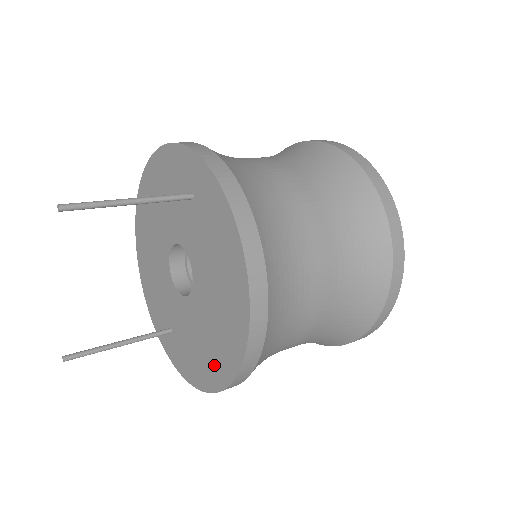
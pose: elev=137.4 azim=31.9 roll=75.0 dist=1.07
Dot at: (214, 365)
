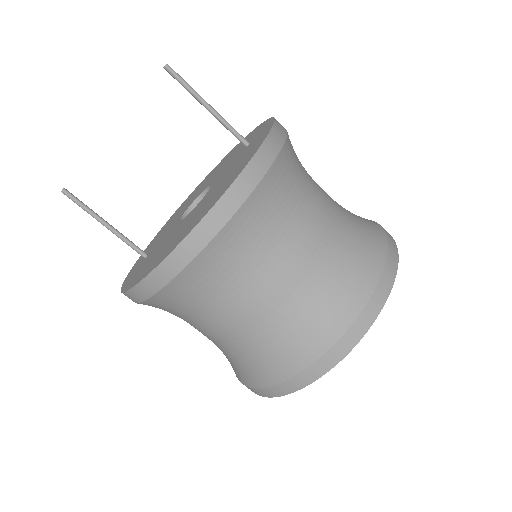
Dot at: (157, 259)
